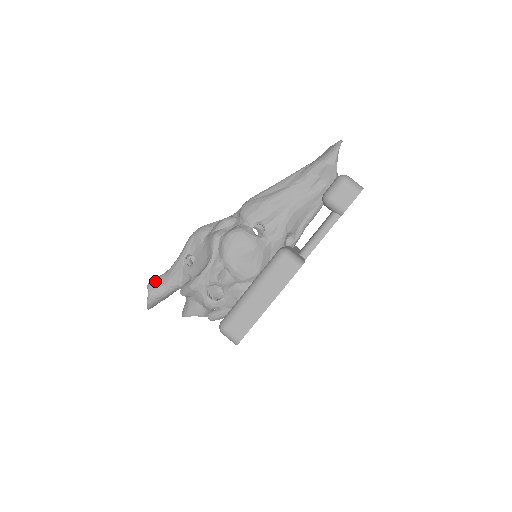
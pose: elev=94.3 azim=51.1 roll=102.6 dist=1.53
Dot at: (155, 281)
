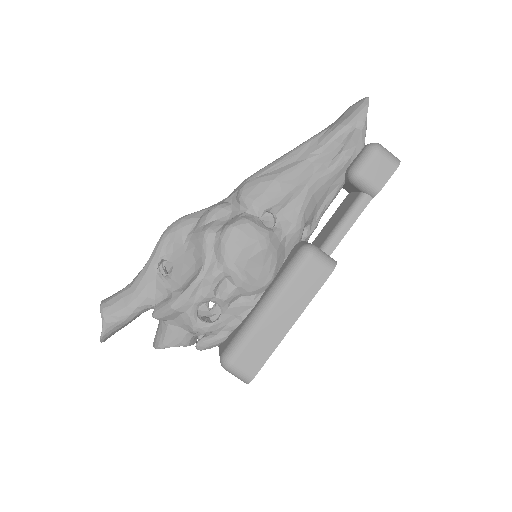
Dot at: (112, 301)
